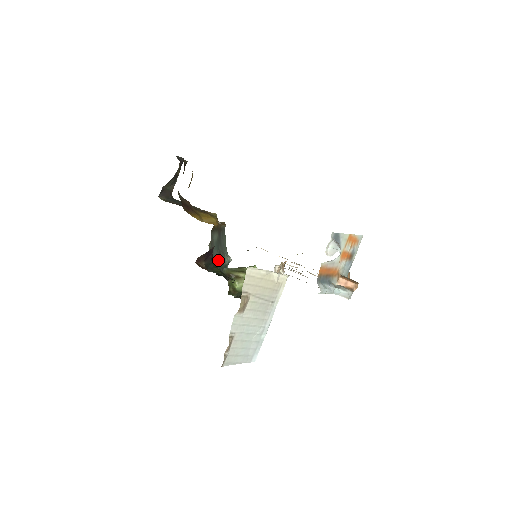
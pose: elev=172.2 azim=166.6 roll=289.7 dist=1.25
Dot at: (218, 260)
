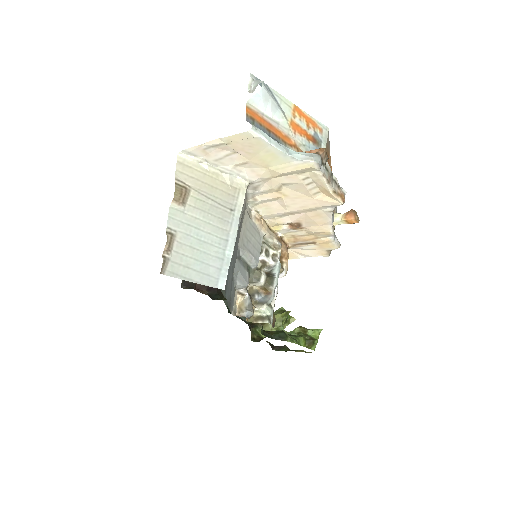
Dot at: occluded
